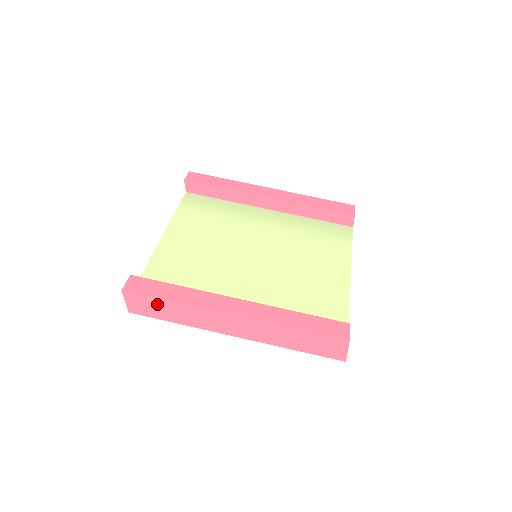
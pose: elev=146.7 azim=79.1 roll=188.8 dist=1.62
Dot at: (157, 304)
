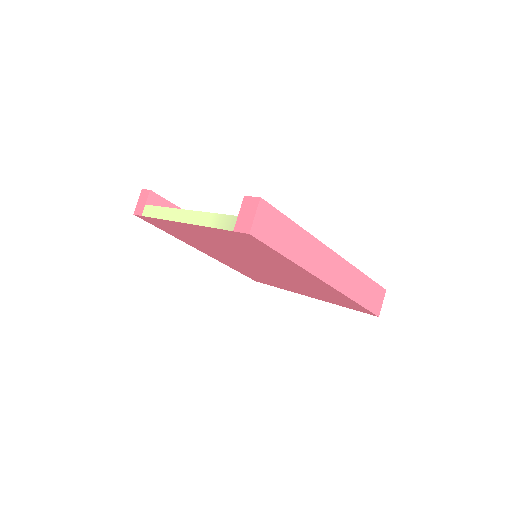
Dot at: (283, 225)
